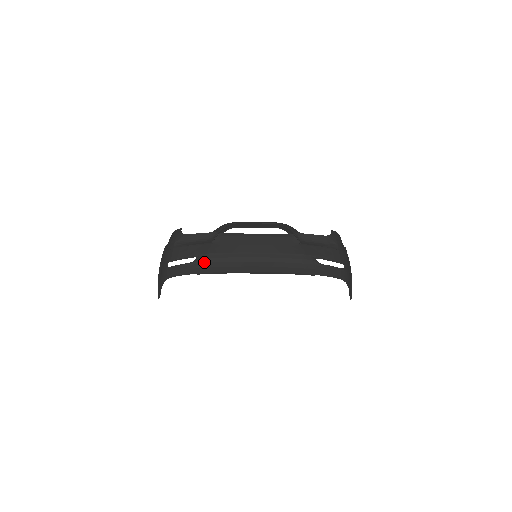
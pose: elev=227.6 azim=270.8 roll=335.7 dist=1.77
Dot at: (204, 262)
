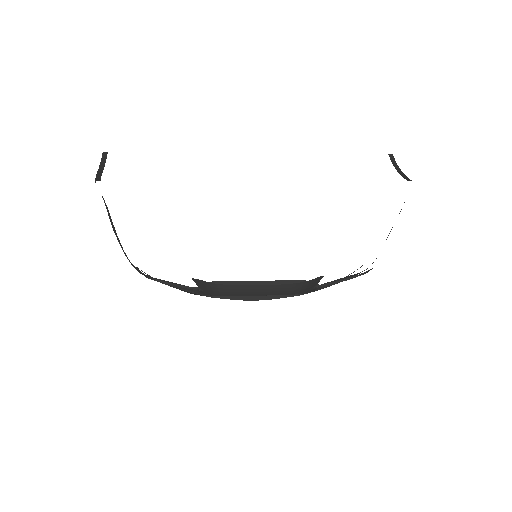
Dot at: occluded
